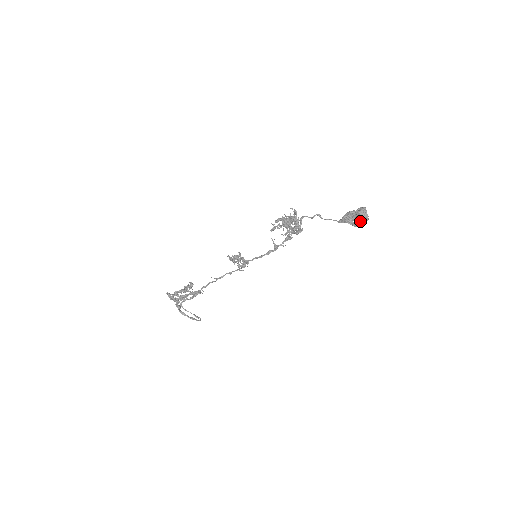
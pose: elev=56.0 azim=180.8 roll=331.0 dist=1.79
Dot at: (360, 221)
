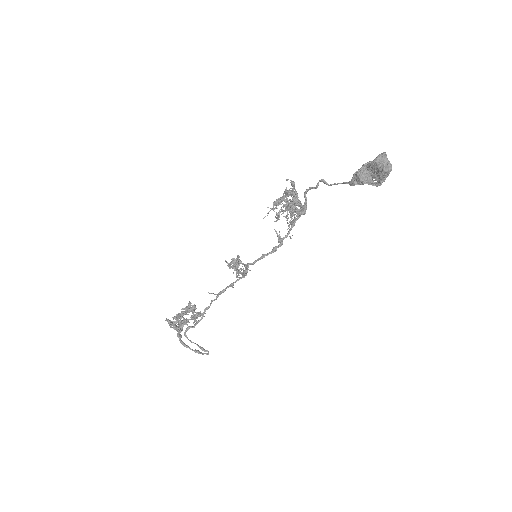
Dot at: (379, 175)
